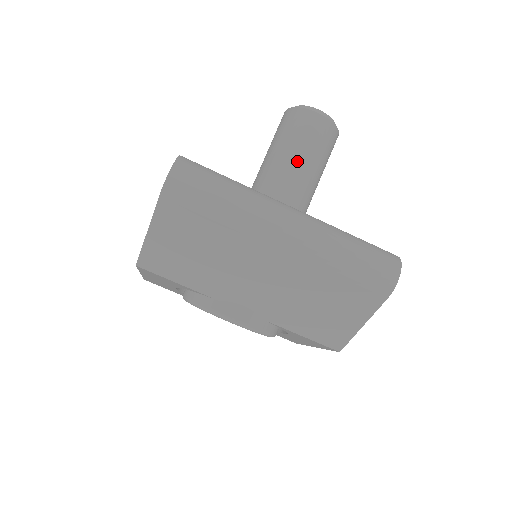
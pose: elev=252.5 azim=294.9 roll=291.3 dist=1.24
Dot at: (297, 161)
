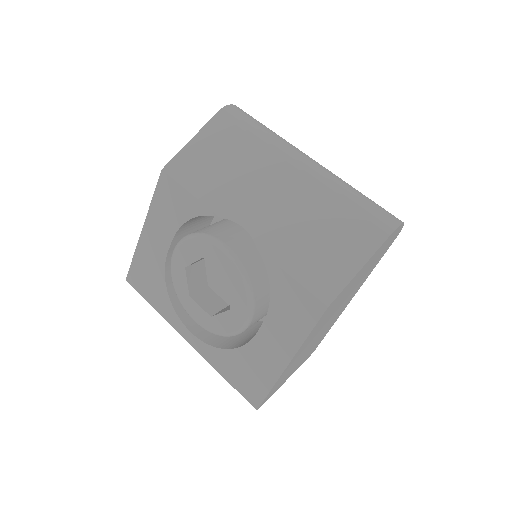
Dot at: occluded
